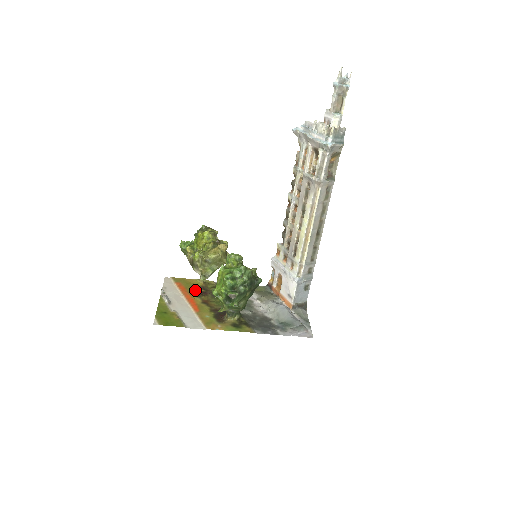
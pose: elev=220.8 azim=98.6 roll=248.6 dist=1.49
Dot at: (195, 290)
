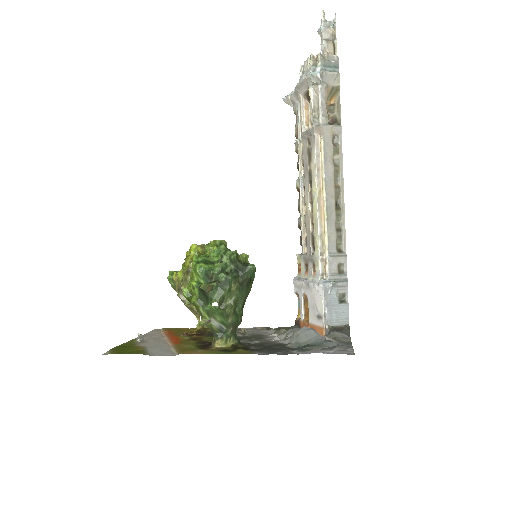
Dot at: (187, 333)
